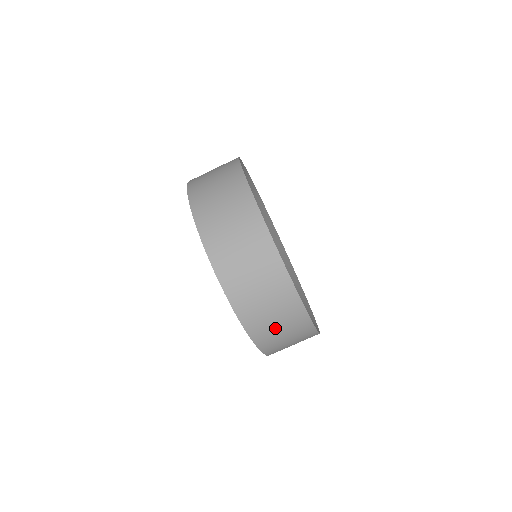
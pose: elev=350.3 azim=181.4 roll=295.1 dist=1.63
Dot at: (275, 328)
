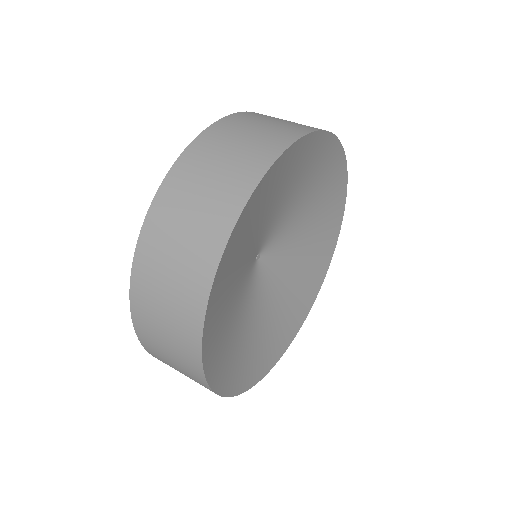
Dot at: (161, 295)
